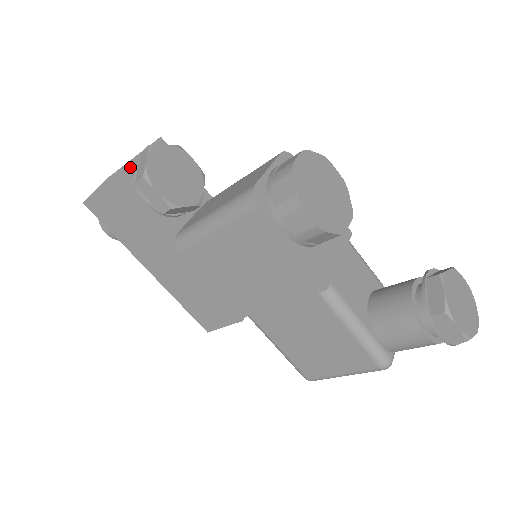
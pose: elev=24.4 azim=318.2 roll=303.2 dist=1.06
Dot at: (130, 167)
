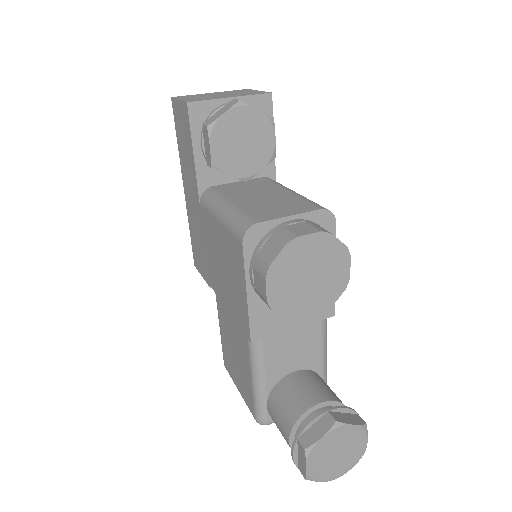
Dot at: (215, 104)
